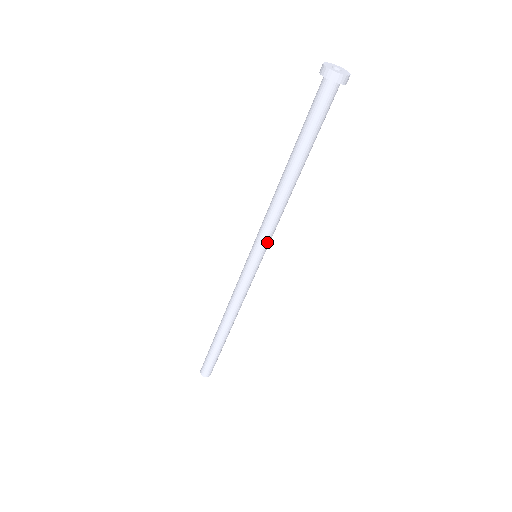
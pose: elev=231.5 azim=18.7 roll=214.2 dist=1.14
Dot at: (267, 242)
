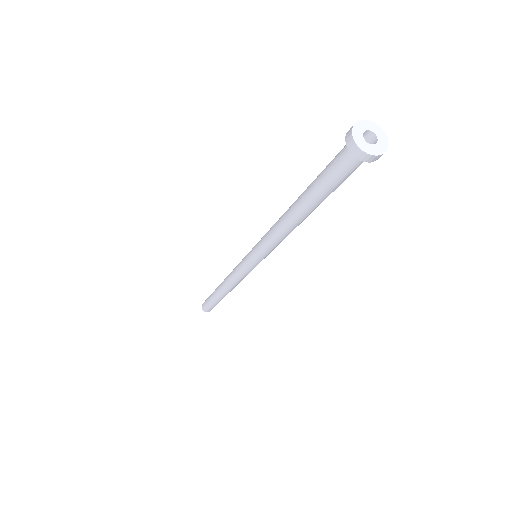
Dot at: (269, 253)
